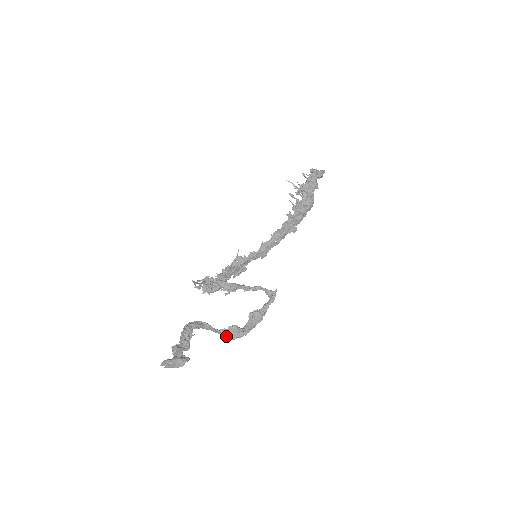
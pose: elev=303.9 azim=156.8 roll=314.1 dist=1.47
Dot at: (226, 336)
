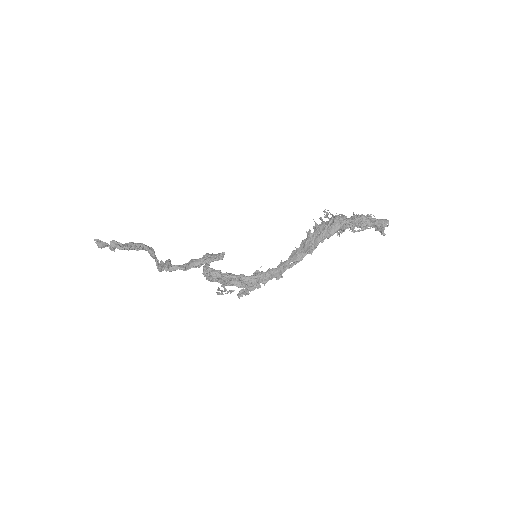
Dot at: (159, 267)
